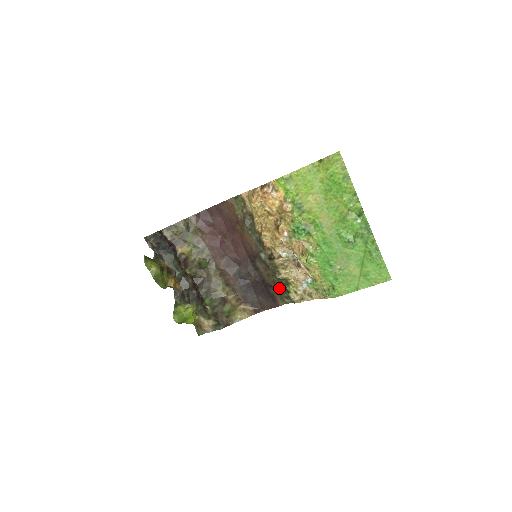
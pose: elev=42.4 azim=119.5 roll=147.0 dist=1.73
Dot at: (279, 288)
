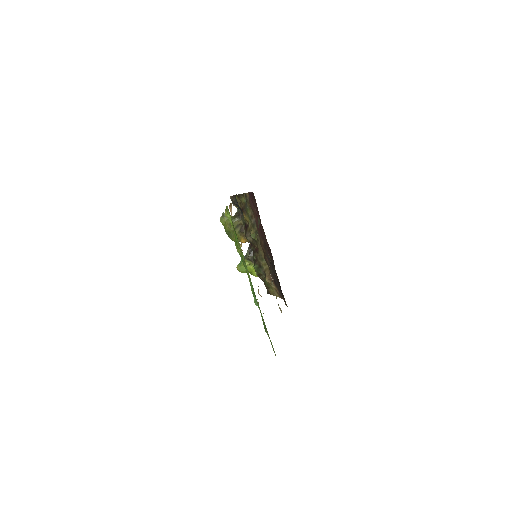
Dot at: occluded
